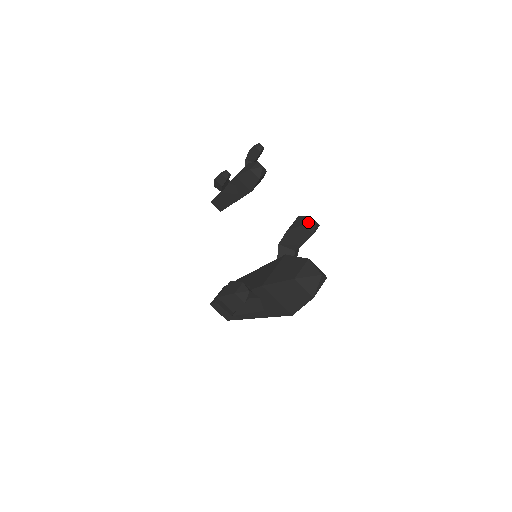
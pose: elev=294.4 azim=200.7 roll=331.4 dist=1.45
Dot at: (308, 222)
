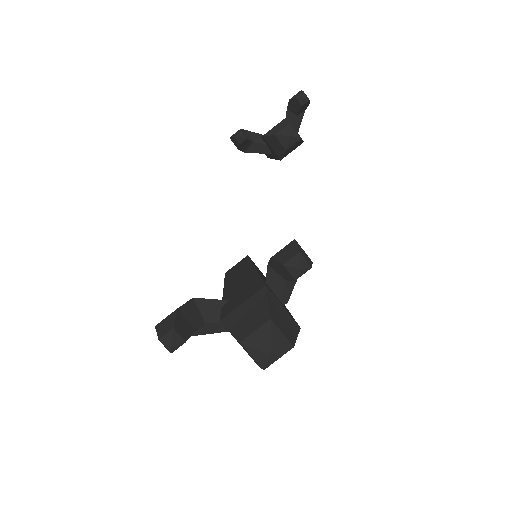
Dot at: (290, 263)
